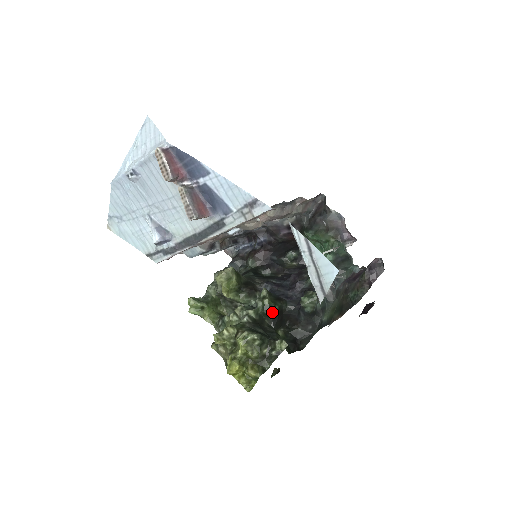
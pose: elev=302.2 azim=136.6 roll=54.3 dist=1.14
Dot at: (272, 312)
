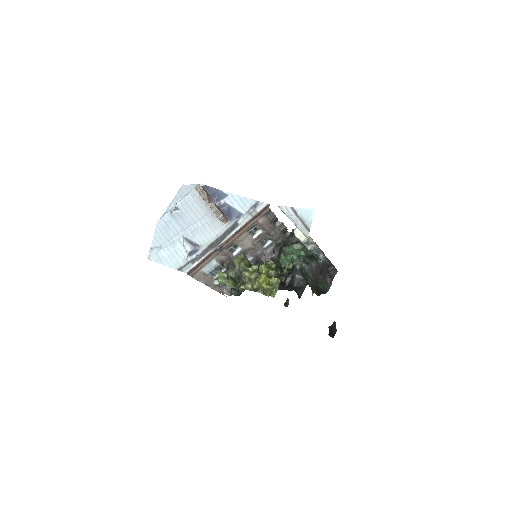
Dot at: occluded
